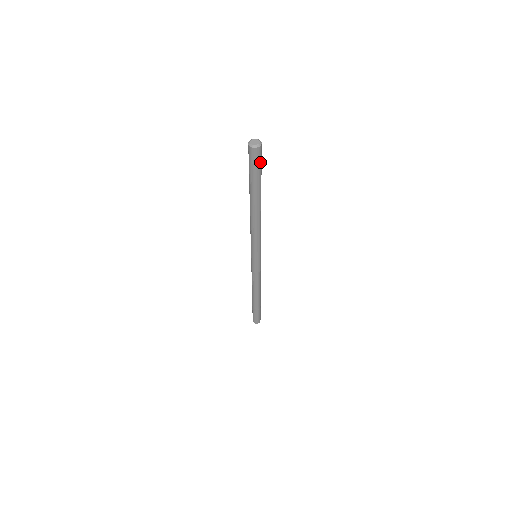
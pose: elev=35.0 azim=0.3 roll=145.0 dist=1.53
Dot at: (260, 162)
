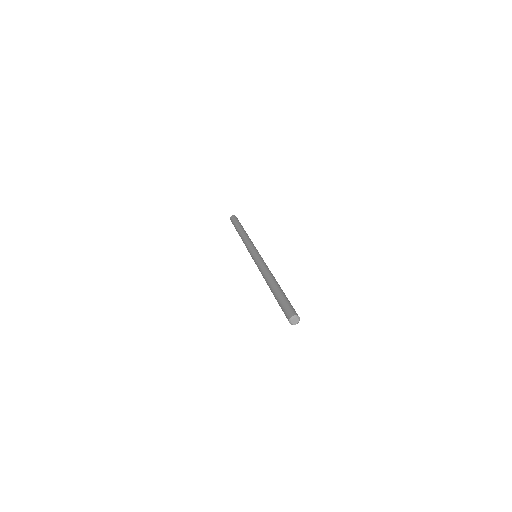
Dot at: occluded
